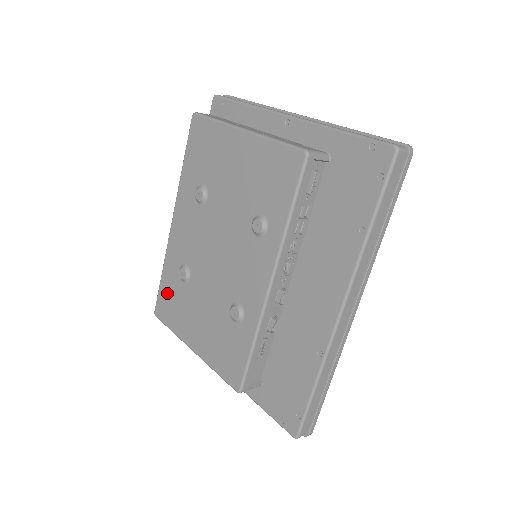
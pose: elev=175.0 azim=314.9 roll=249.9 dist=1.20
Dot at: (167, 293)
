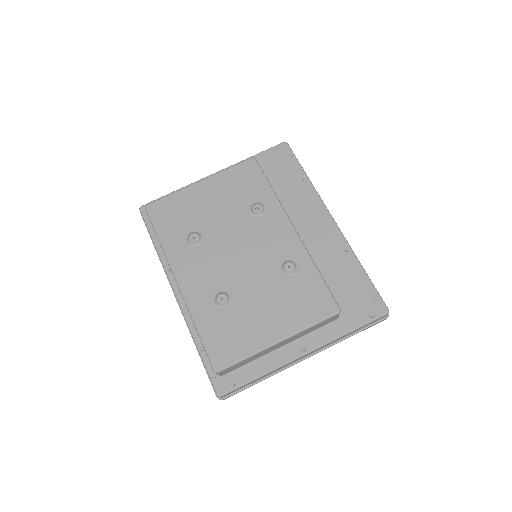
Dot at: (216, 335)
